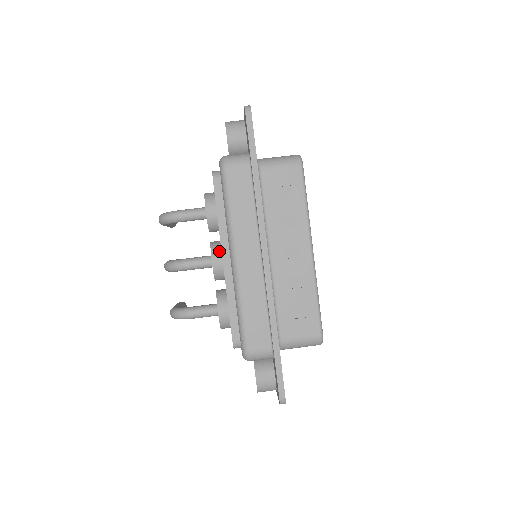
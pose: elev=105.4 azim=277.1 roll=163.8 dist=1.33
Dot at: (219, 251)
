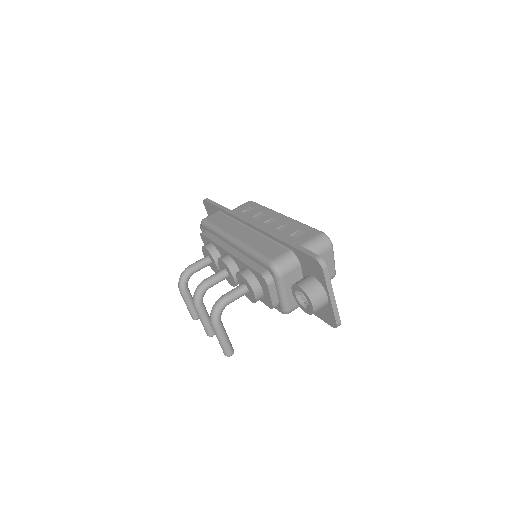
Dot at: (224, 255)
